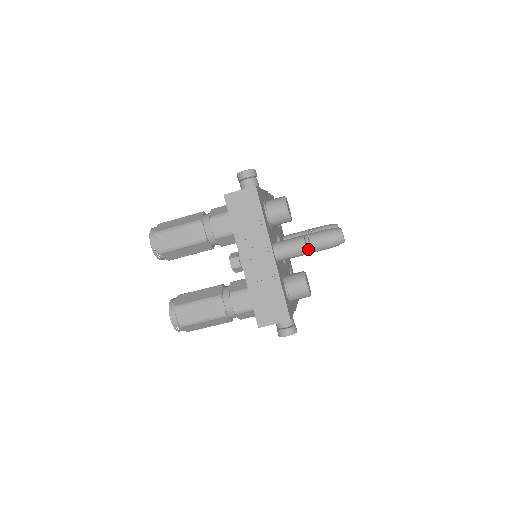
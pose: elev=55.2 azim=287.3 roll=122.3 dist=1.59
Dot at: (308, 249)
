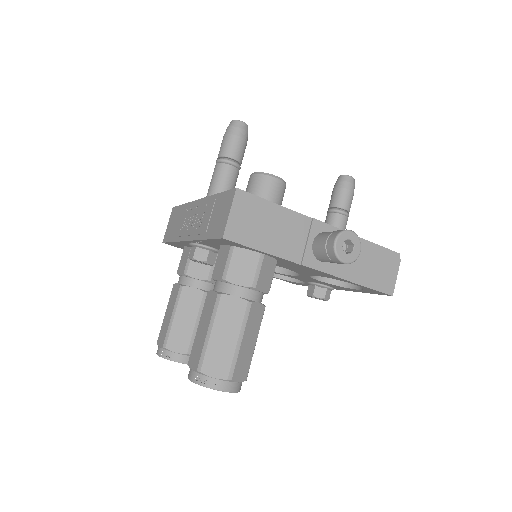
Dot at: (221, 161)
